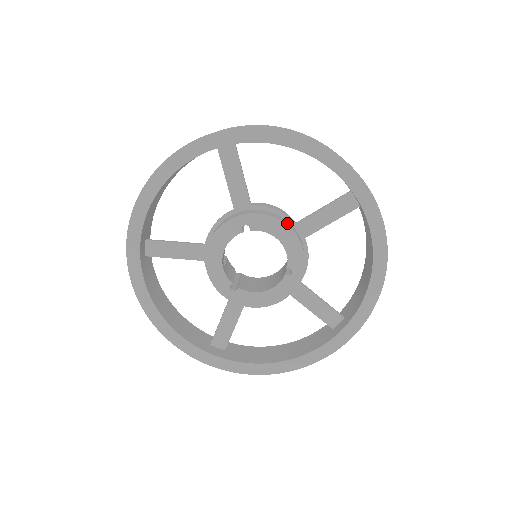
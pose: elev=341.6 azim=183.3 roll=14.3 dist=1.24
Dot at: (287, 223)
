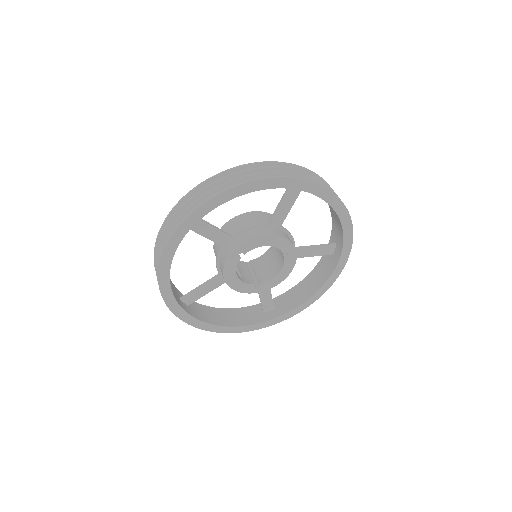
Dot at: (264, 232)
